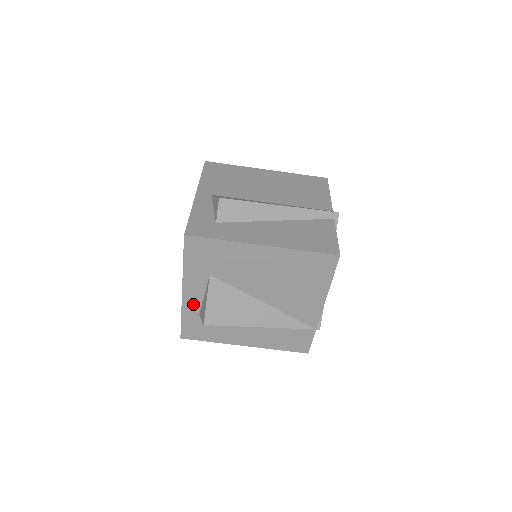
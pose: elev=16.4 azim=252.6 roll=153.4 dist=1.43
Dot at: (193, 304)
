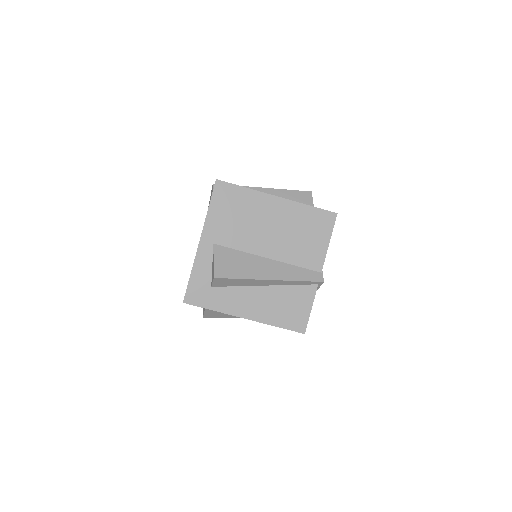
Dot at: occluded
